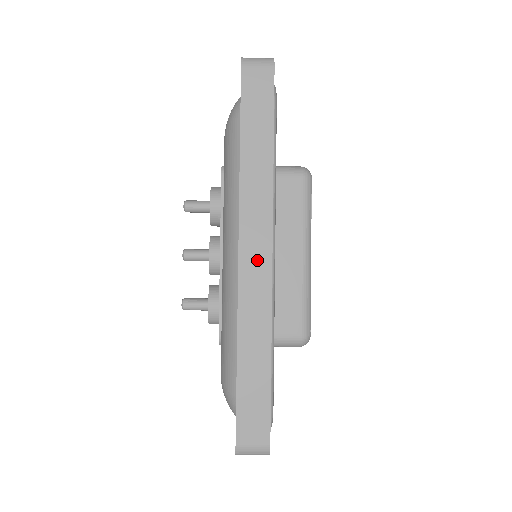
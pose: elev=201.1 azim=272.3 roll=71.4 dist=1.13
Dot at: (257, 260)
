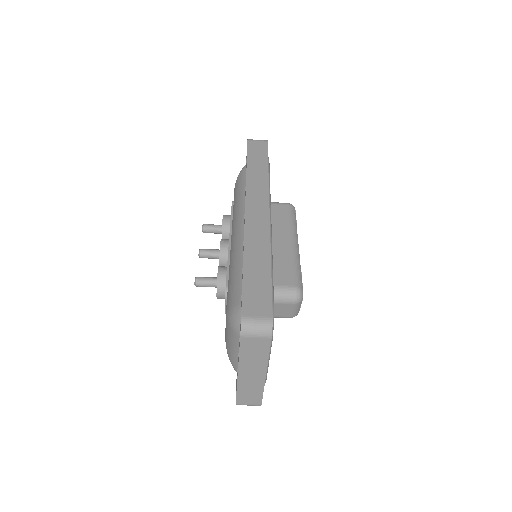
Dot at: (258, 213)
